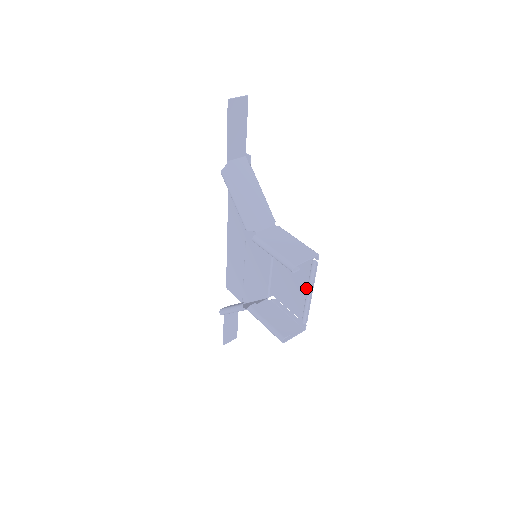
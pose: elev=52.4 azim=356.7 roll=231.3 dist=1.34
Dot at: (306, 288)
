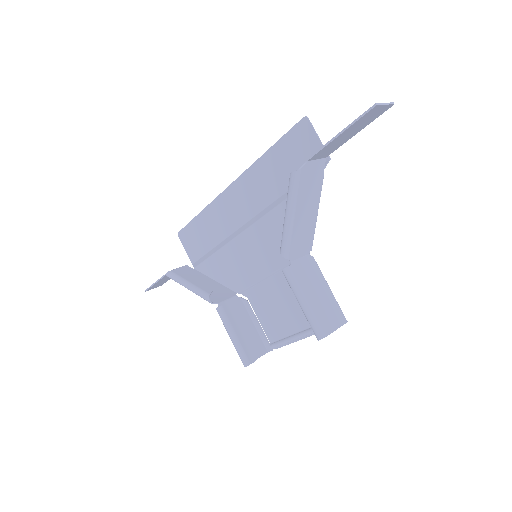
Dot at: (302, 329)
